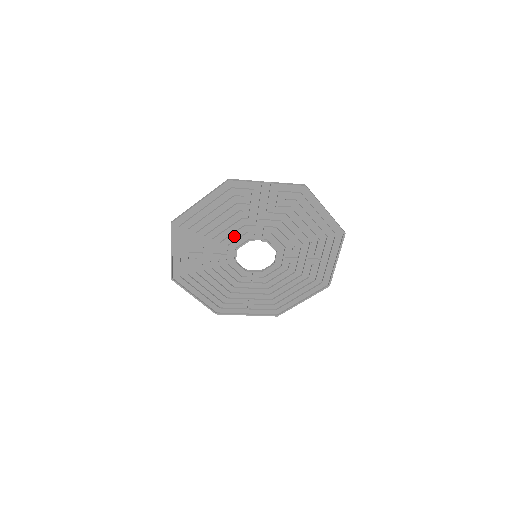
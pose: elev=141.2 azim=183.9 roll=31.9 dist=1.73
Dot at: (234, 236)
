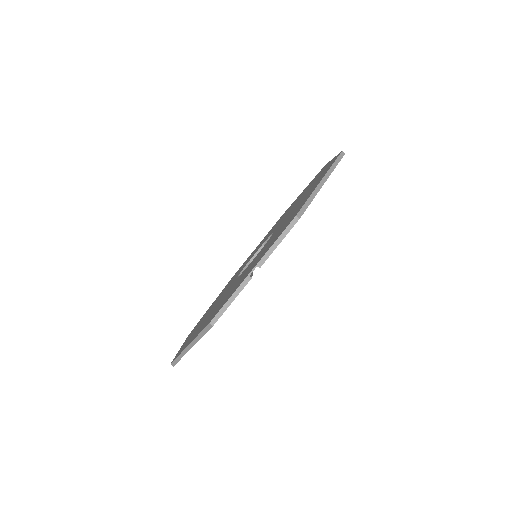
Dot at: occluded
